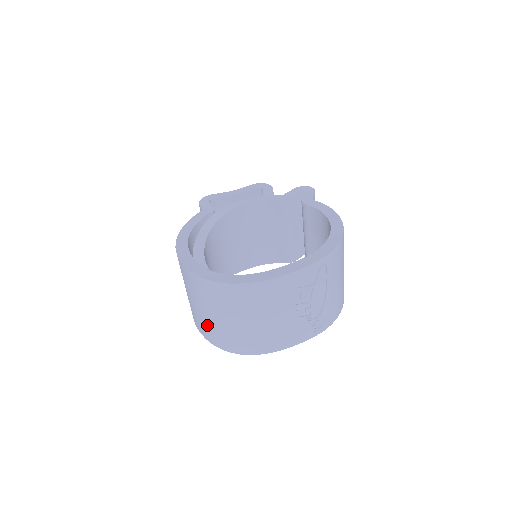
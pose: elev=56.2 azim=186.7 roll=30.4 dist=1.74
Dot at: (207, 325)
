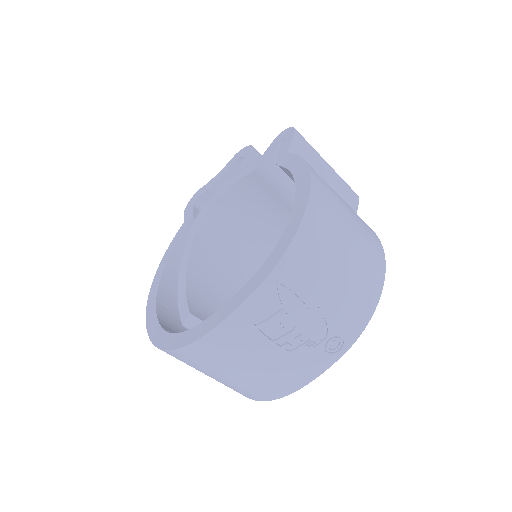
Dot at: occluded
